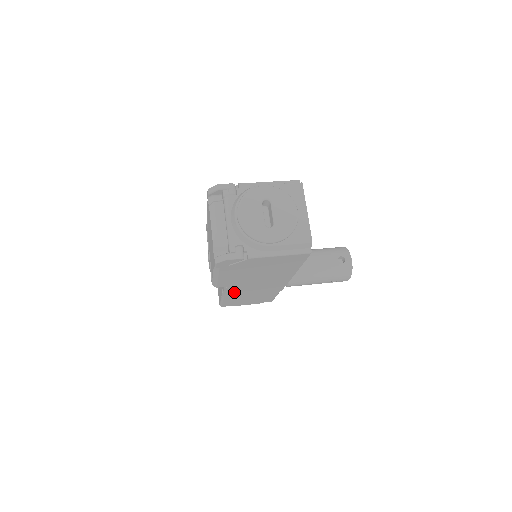
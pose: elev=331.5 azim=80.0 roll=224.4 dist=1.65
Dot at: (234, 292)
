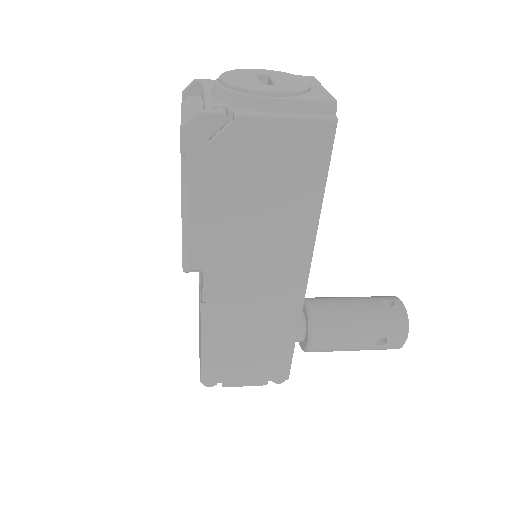
Dot at: (221, 306)
